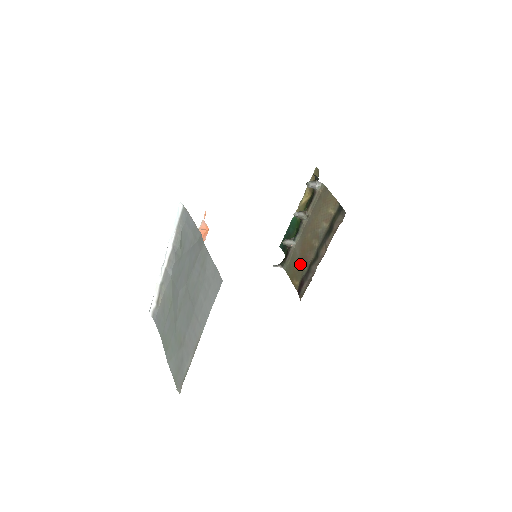
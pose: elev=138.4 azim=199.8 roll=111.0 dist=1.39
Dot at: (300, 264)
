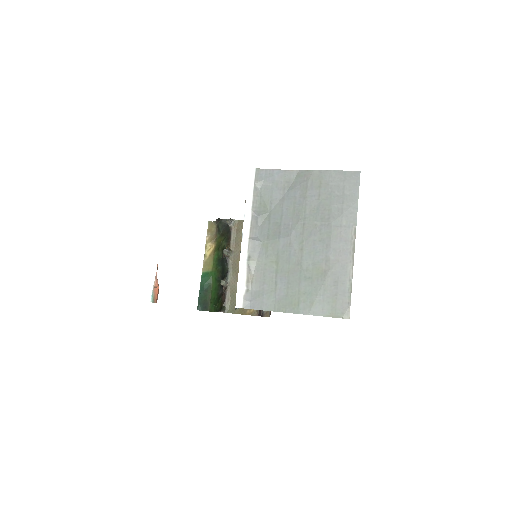
Dot at: occluded
